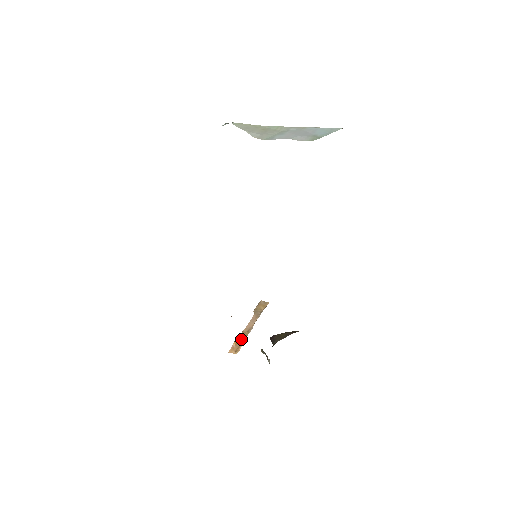
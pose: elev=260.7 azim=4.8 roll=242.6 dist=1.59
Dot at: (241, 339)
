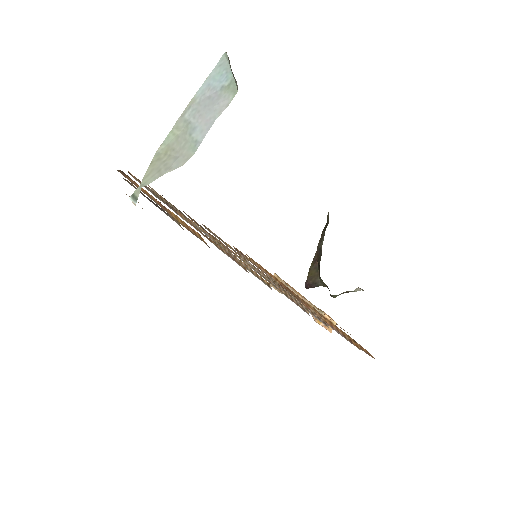
Dot at: occluded
